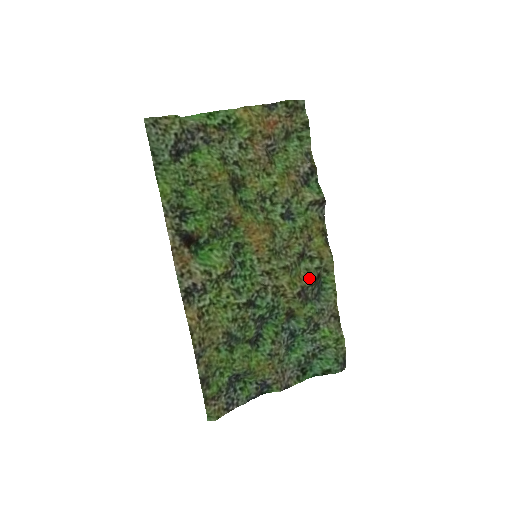
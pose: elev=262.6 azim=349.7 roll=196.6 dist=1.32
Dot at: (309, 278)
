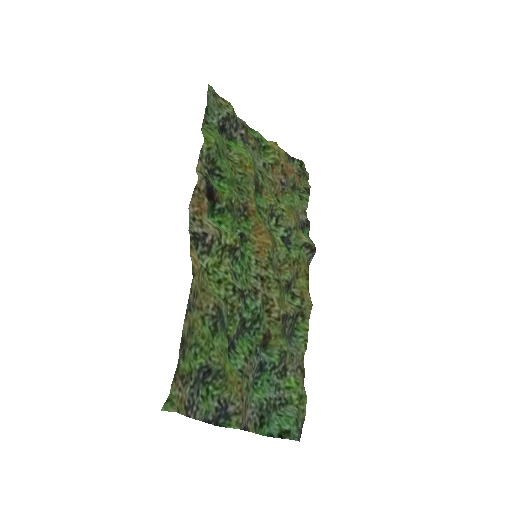
Dot at: (293, 309)
